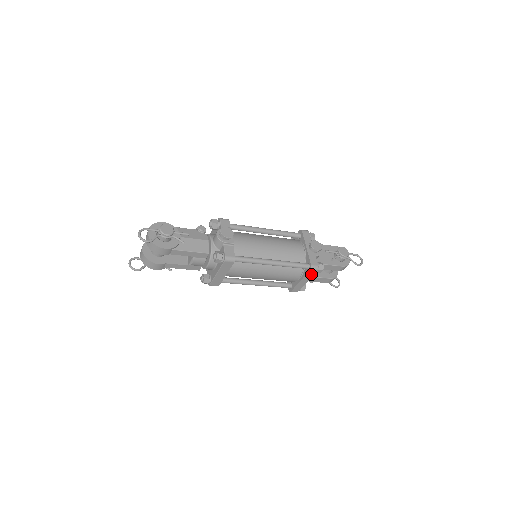
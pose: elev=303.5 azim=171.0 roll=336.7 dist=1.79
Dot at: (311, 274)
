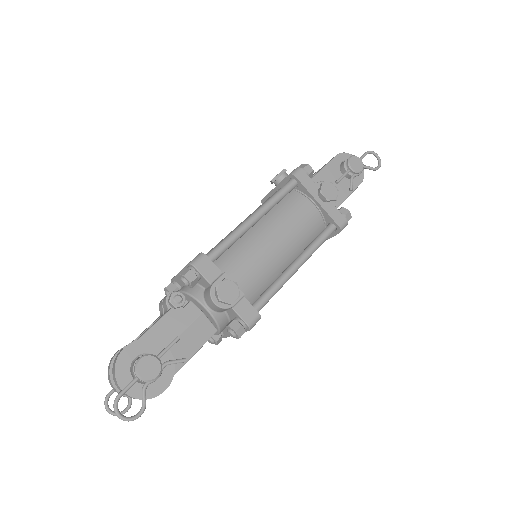
Dot at: occluded
